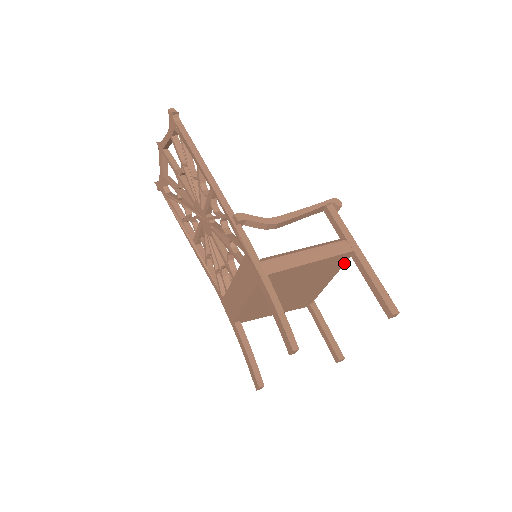
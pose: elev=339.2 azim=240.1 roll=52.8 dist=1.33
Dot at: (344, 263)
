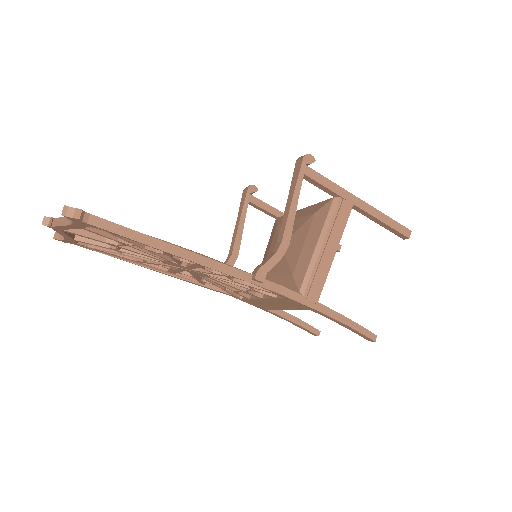
Dot at: occluded
